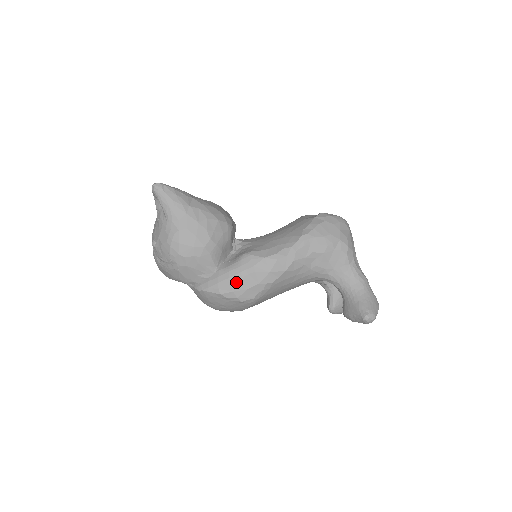
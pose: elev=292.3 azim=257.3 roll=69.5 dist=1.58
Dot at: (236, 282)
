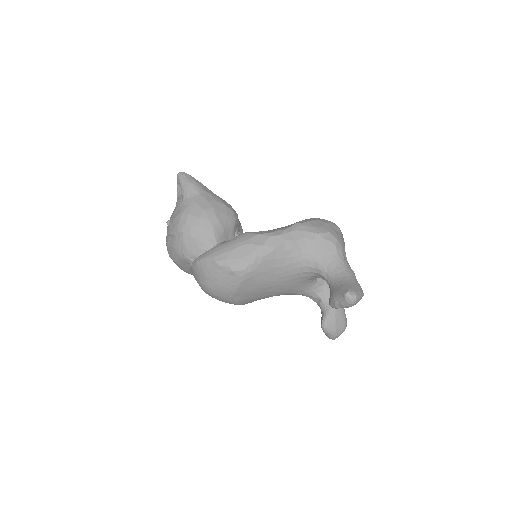
Dot at: (230, 251)
